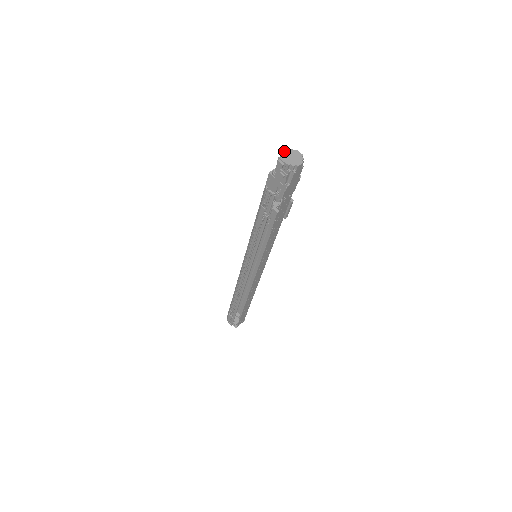
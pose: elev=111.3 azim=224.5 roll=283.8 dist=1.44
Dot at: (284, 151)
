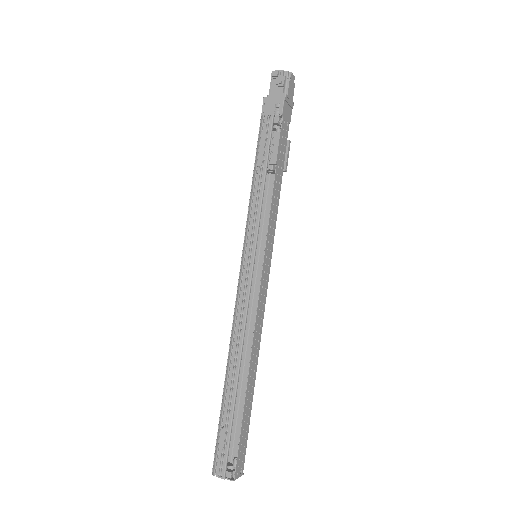
Dot at: occluded
